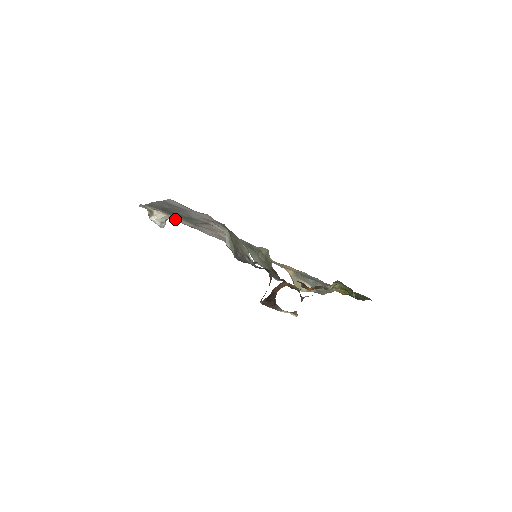
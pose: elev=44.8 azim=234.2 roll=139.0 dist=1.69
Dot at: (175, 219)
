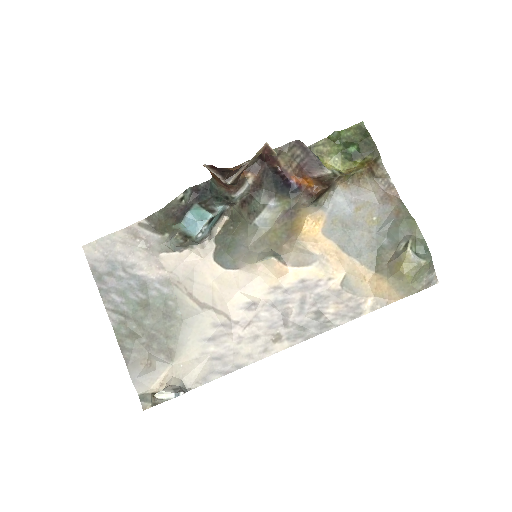
Dot at: (187, 373)
